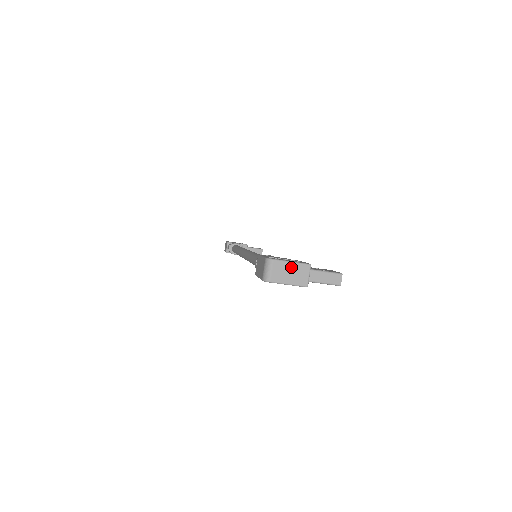
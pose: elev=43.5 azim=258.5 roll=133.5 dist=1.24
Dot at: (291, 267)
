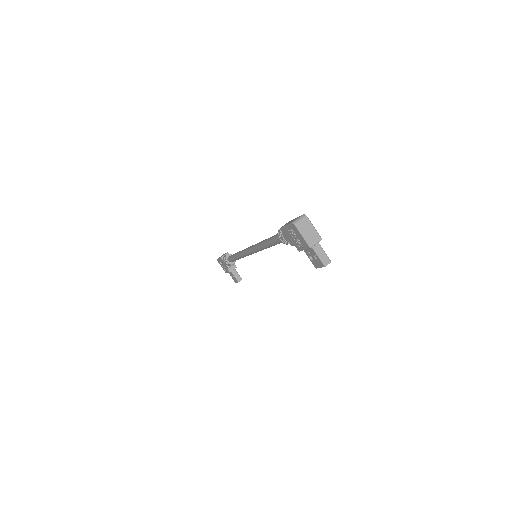
Dot at: (312, 230)
